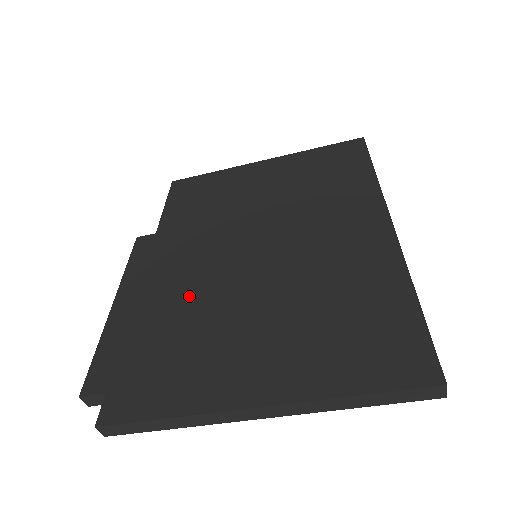
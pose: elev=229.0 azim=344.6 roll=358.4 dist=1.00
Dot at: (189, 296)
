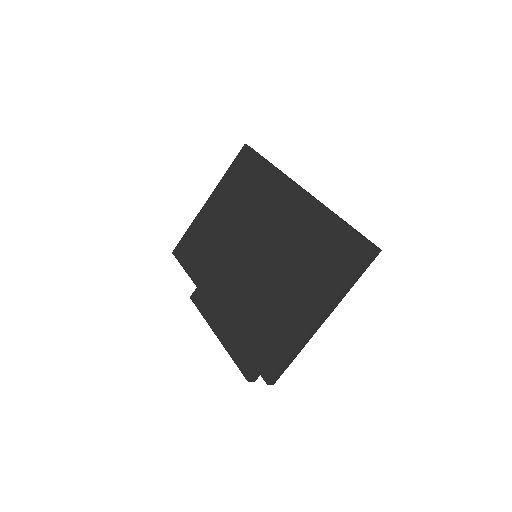
Dot at: (247, 302)
